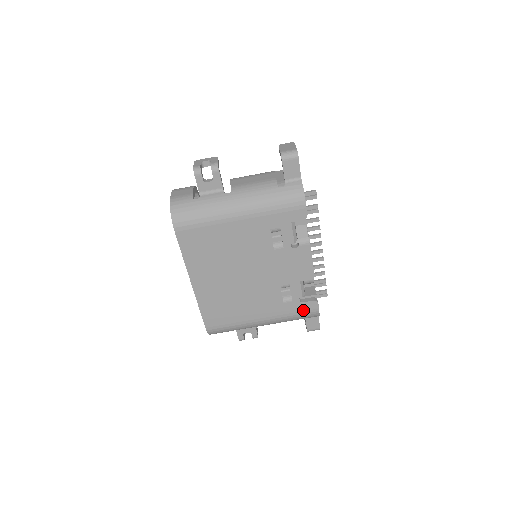
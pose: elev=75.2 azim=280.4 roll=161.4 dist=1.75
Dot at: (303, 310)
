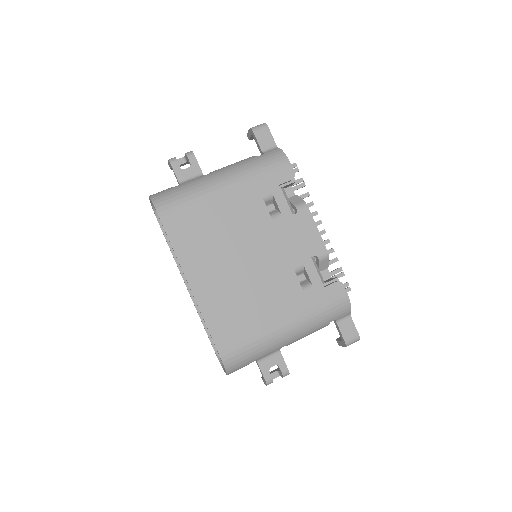
Dot at: (329, 298)
